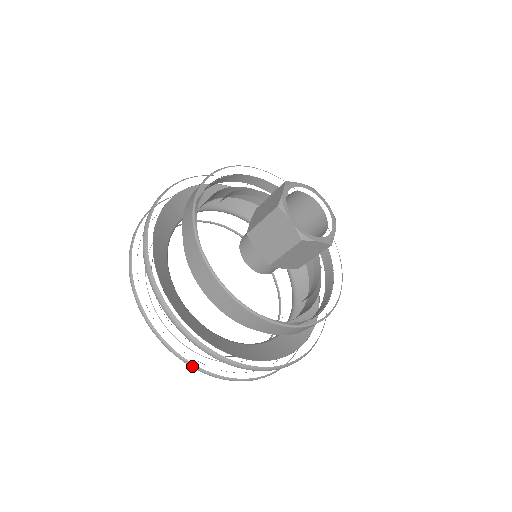
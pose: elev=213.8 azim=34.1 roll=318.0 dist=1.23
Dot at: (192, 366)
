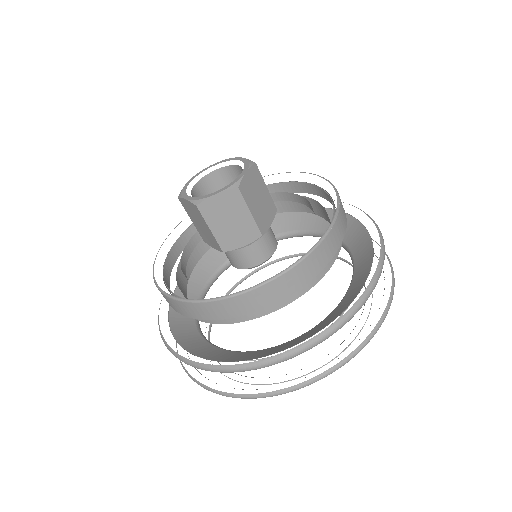
Dot at: (227, 395)
